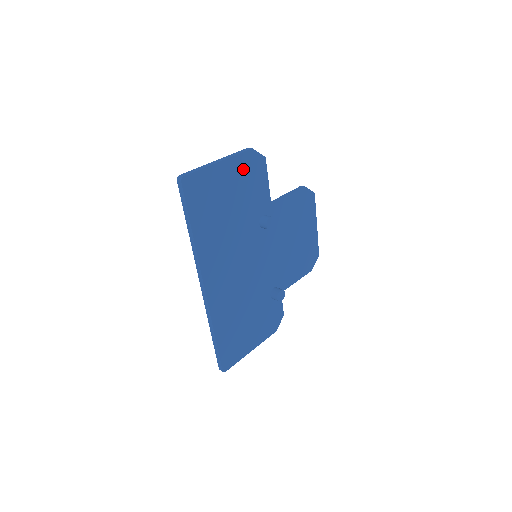
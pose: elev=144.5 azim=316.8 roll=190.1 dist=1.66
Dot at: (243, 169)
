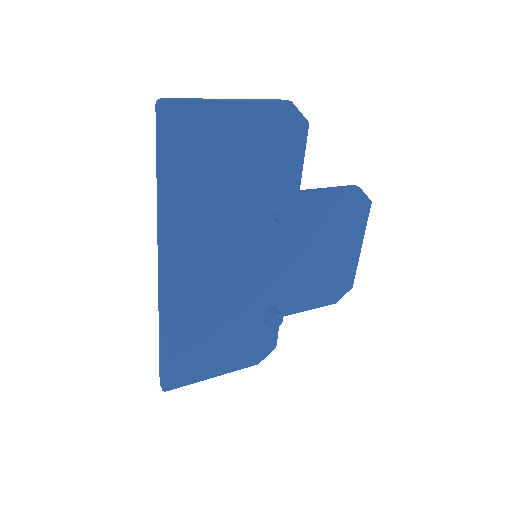
Dot at: (268, 126)
